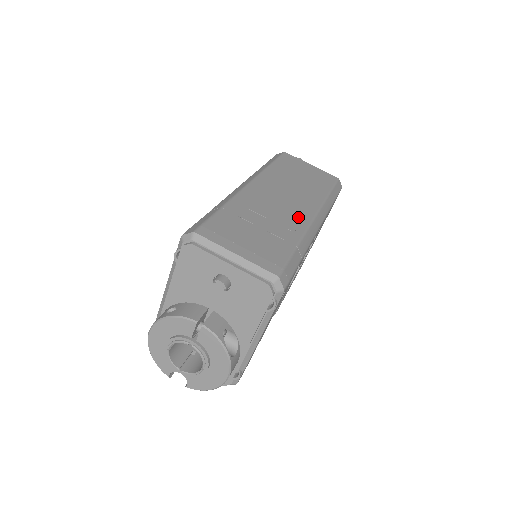
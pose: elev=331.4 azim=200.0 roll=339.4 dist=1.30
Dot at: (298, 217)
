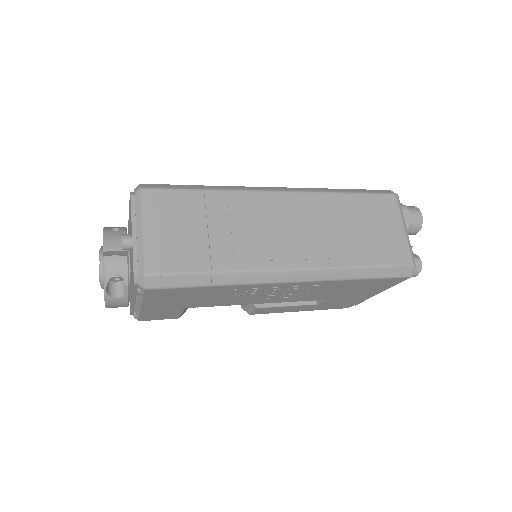
Dot at: (268, 255)
